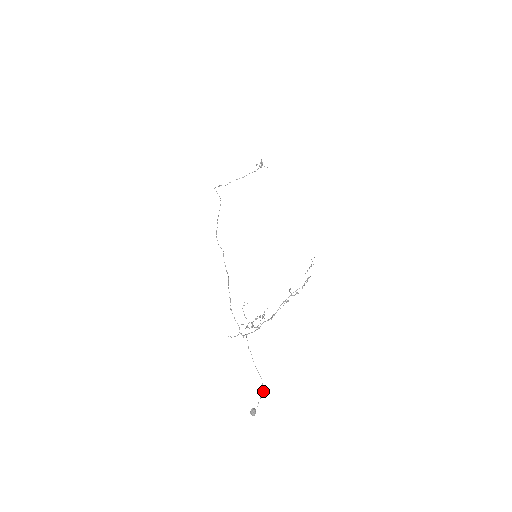
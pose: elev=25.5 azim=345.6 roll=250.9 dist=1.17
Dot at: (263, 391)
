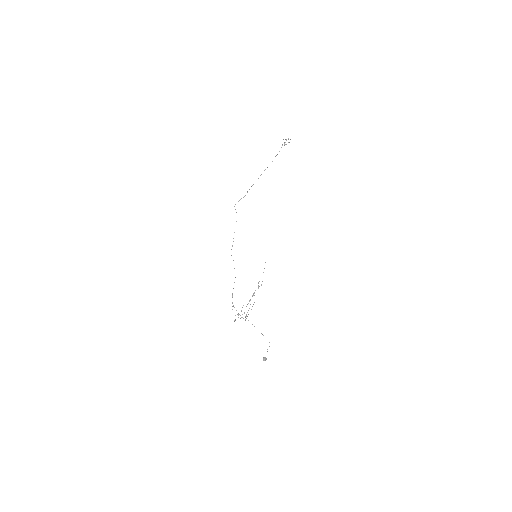
Dot at: (269, 346)
